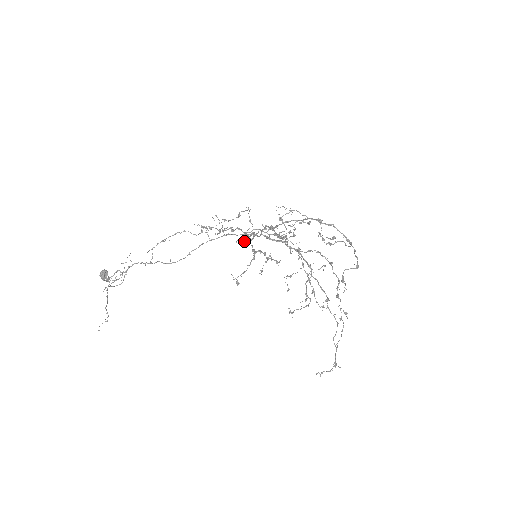
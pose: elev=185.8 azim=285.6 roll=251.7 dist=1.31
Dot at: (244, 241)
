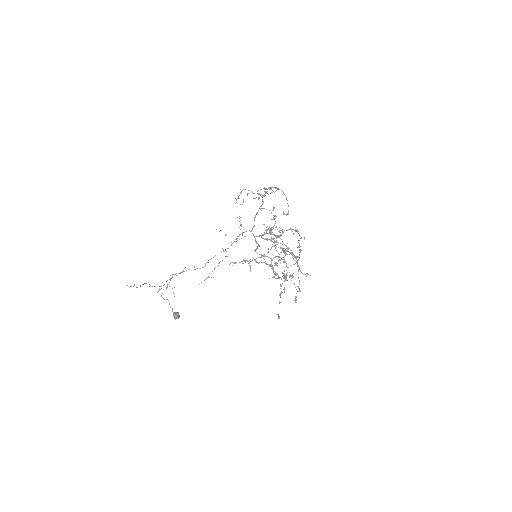
Dot at: (274, 276)
